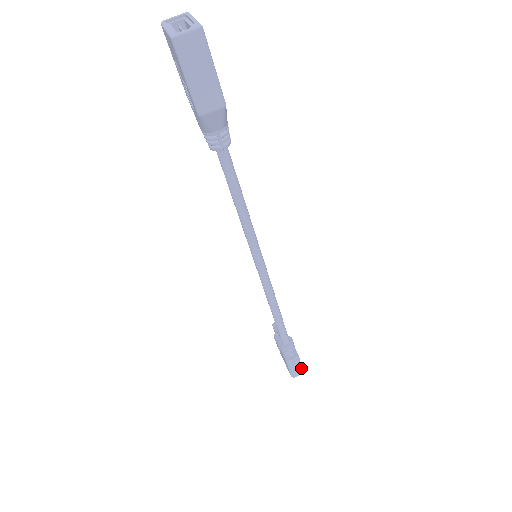
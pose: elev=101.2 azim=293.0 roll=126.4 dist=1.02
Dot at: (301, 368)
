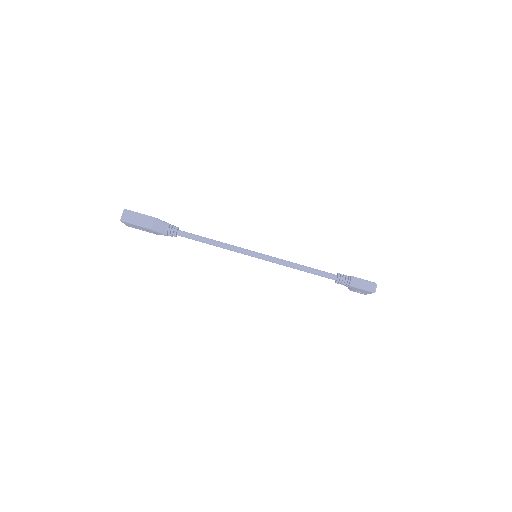
Dot at: (368, 282)
